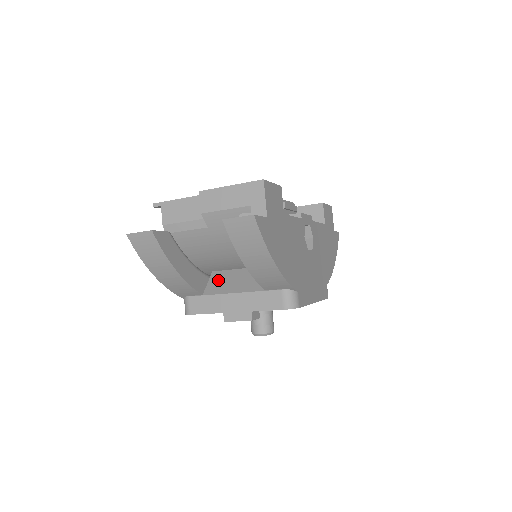
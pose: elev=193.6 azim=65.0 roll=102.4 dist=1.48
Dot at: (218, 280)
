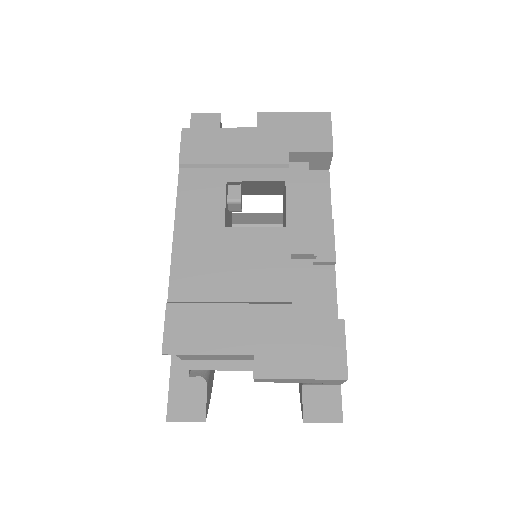
Dot at: occluded
